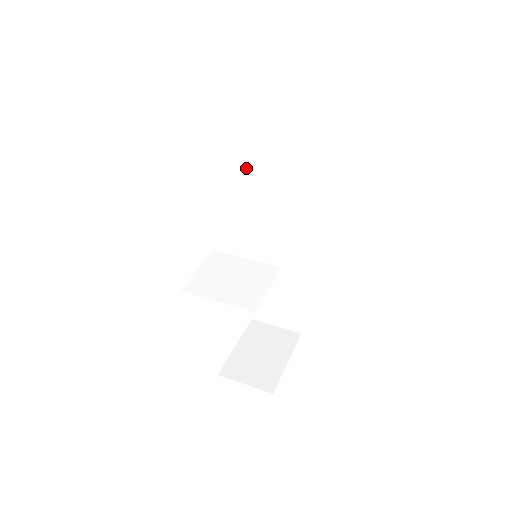
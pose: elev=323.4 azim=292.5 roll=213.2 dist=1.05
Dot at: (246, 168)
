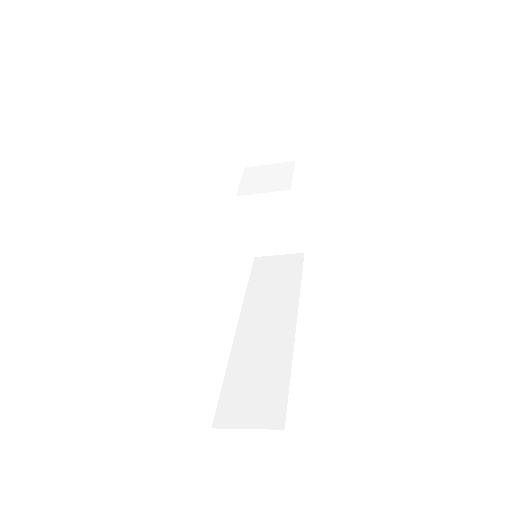
Dot at: (265, 188)
